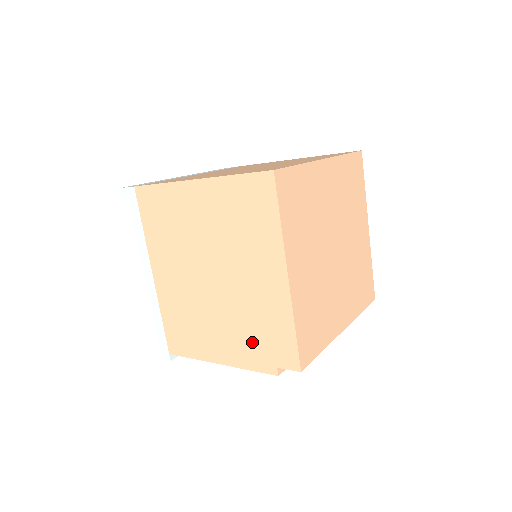
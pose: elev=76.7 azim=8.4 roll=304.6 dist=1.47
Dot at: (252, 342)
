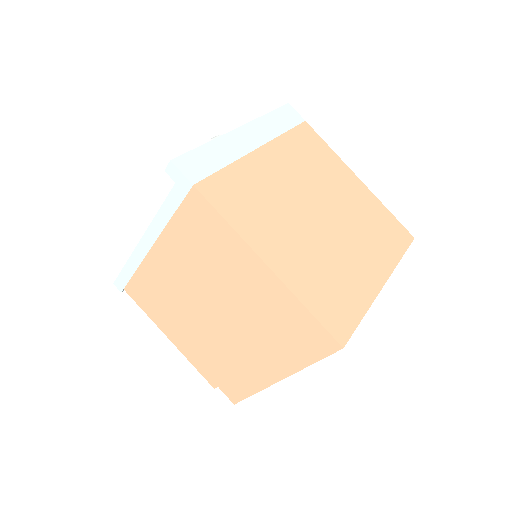
Dot at: (211, 363)
